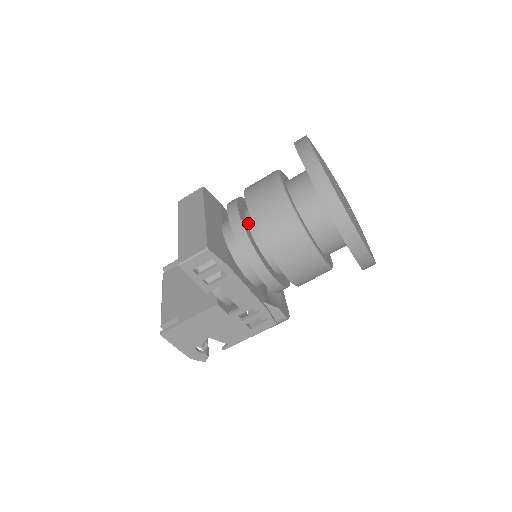
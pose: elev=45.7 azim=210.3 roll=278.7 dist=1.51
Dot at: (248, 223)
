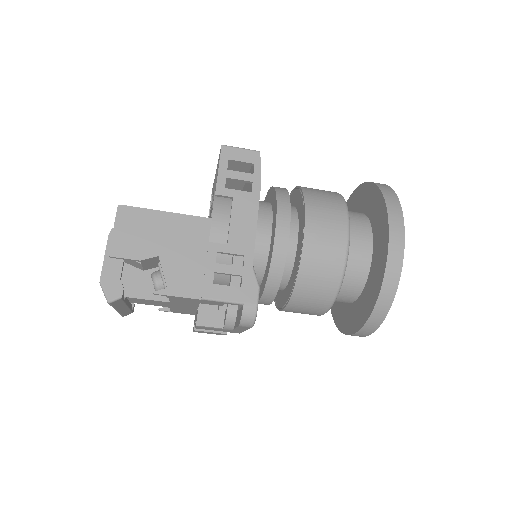
Dot at: occluded
